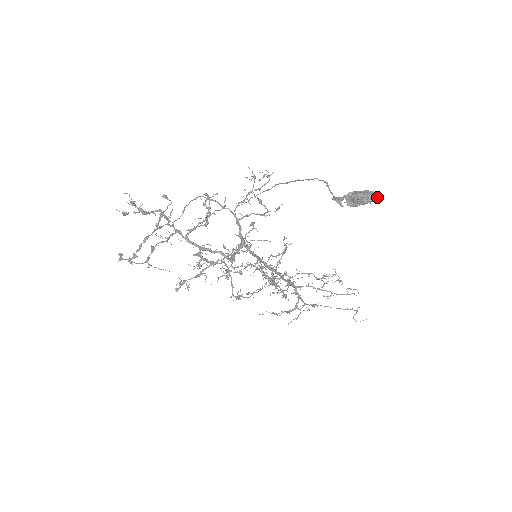
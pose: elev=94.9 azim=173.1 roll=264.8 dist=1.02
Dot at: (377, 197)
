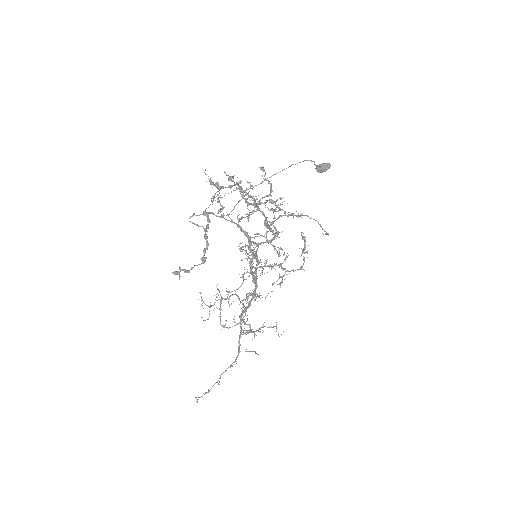
Dot at: occluded
